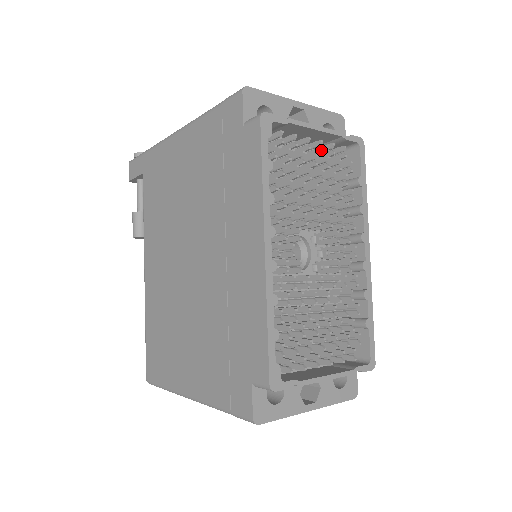
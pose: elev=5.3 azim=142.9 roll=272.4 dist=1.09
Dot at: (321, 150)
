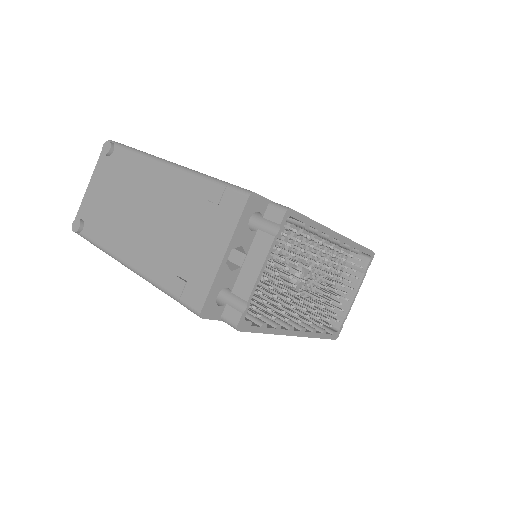
Dot at: occluded
